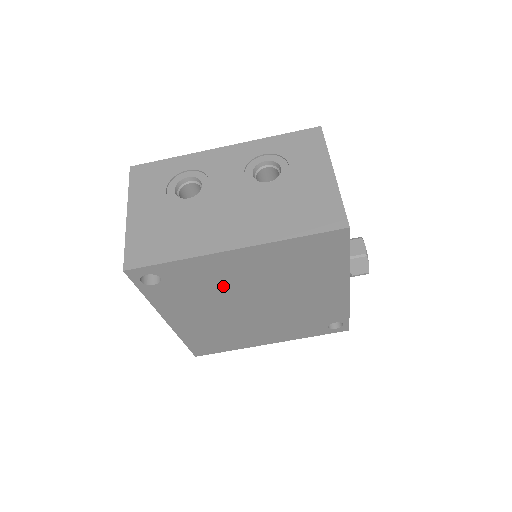
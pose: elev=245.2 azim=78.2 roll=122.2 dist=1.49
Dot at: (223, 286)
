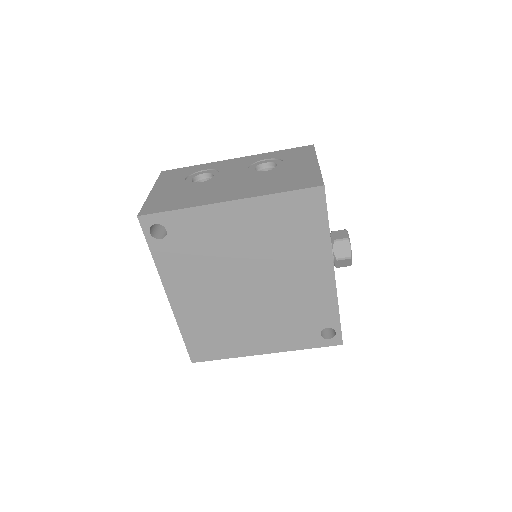
Dot at: (219, 251)
